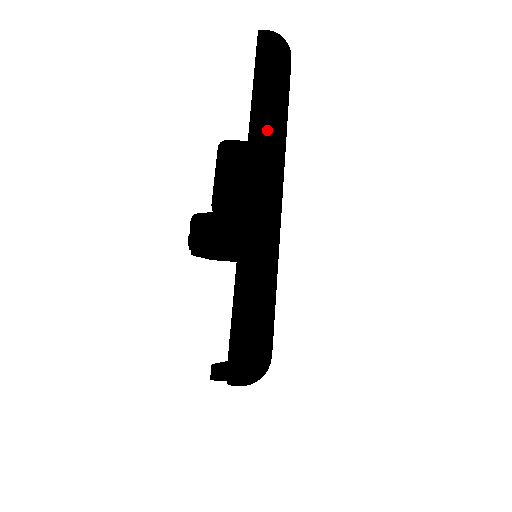
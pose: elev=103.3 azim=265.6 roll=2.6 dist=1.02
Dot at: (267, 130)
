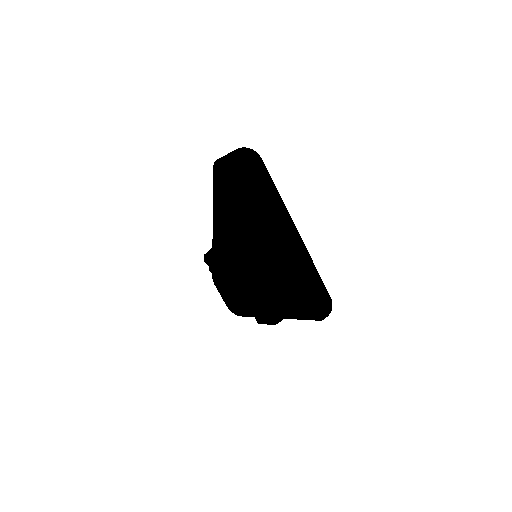
Dot at: (284, 210)
